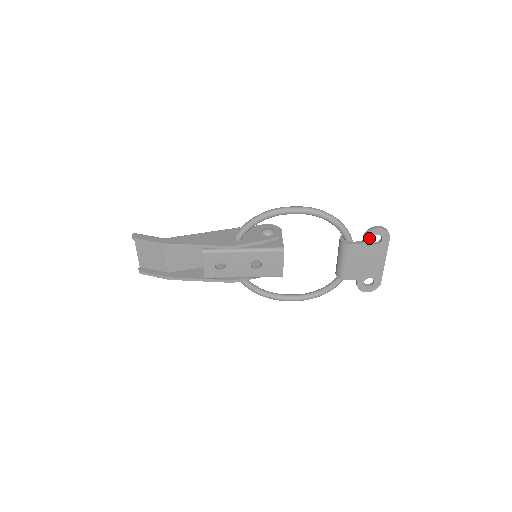
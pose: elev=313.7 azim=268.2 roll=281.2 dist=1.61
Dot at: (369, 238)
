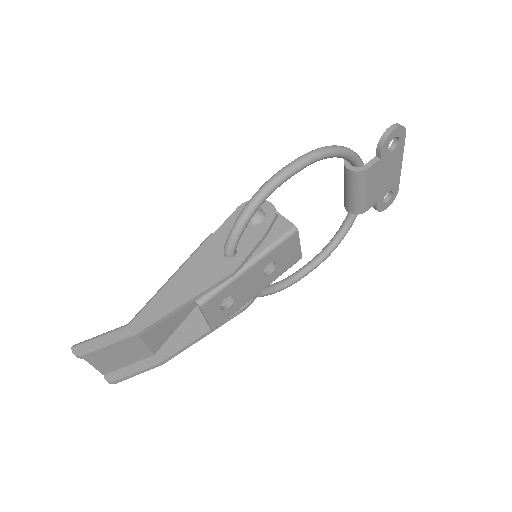
Dot at: (386, 148)
